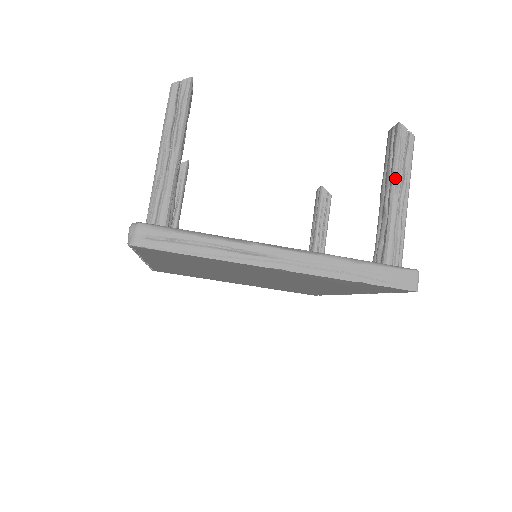
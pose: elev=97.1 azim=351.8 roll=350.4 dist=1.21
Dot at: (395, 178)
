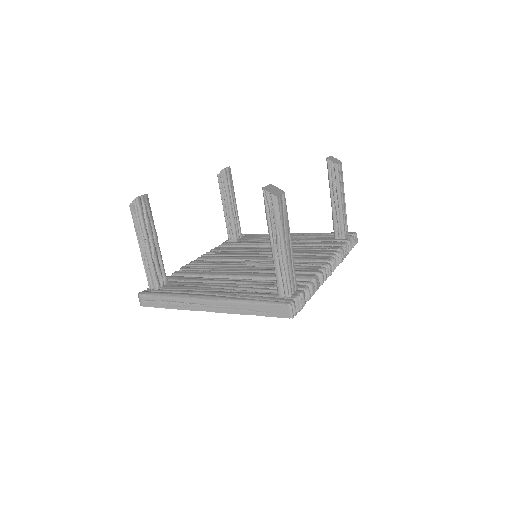
Dot at: (269, 233)
